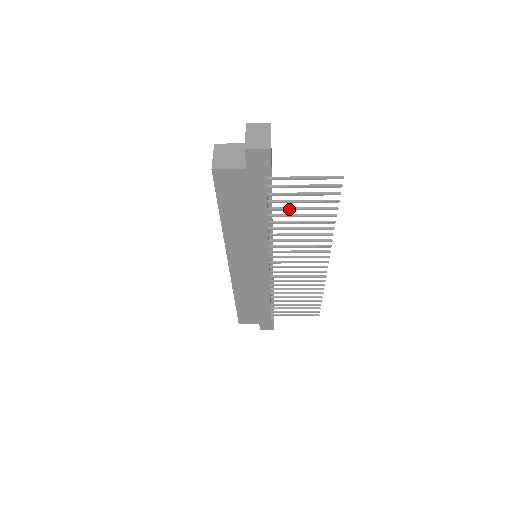
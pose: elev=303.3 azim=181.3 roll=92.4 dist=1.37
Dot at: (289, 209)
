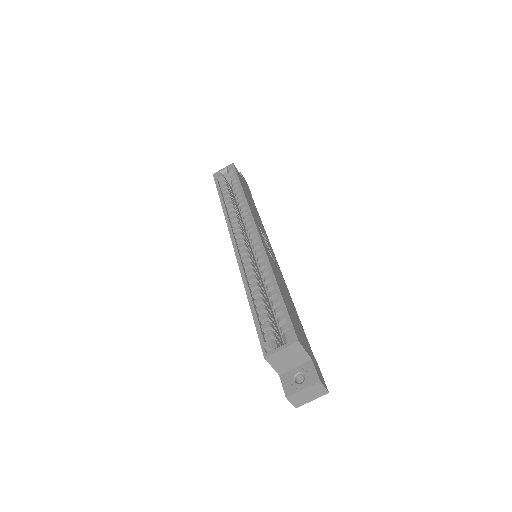
Dot at: occluded
